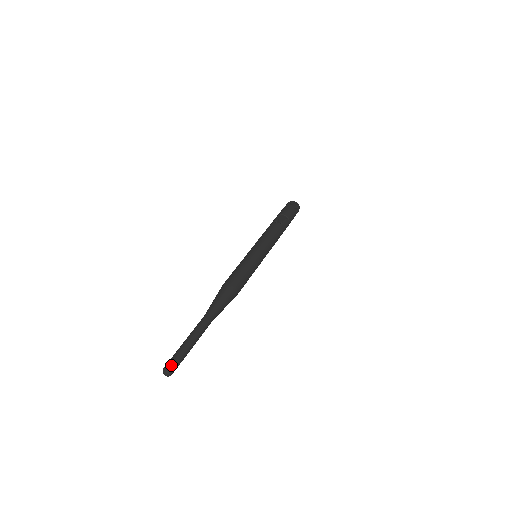
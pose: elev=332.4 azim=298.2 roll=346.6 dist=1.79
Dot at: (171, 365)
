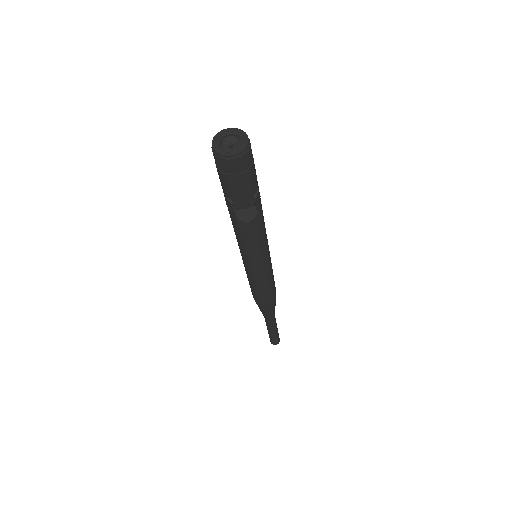
Dot at: (278, 343)
